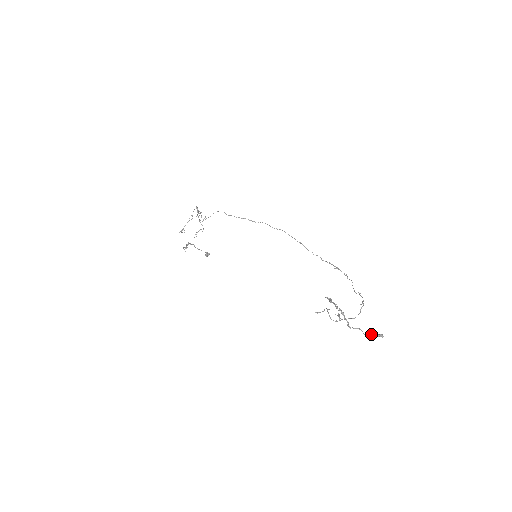
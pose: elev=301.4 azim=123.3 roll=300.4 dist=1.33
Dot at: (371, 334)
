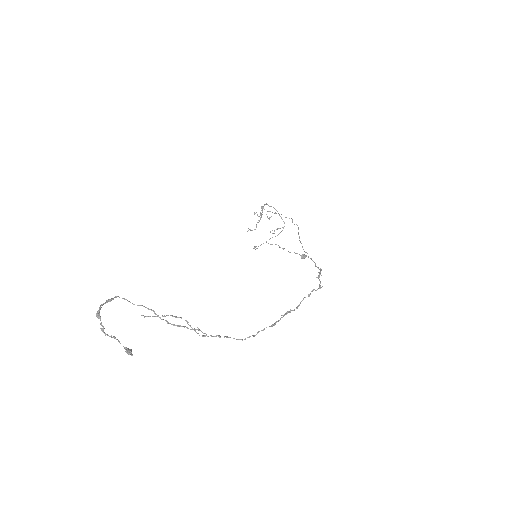
Dot at: (129, 349)
